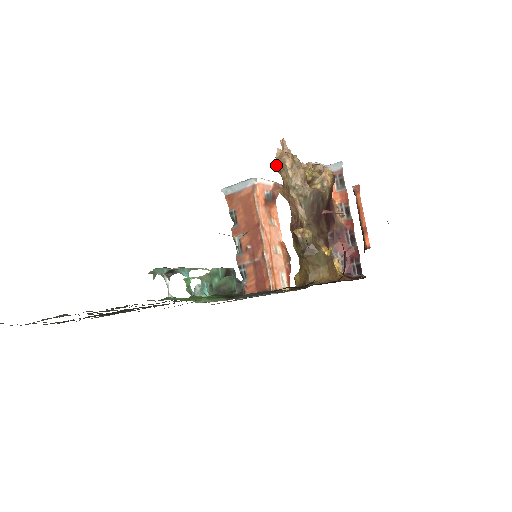
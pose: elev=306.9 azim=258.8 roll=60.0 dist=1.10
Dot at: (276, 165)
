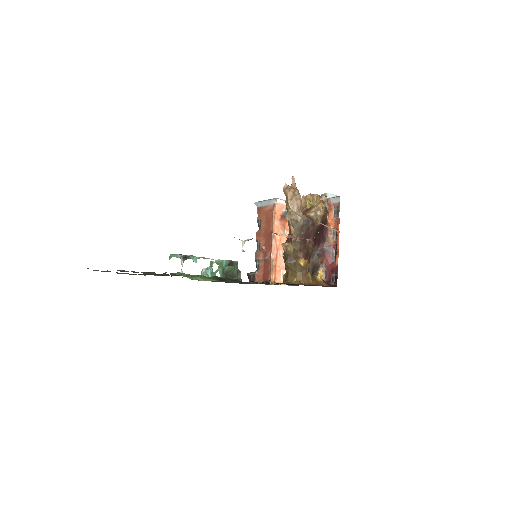
Dot at: occluded
